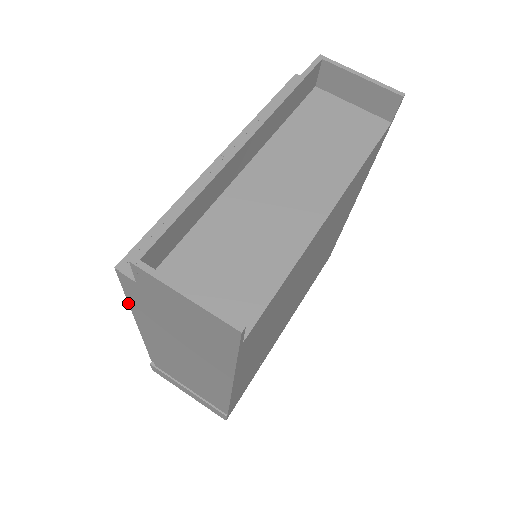
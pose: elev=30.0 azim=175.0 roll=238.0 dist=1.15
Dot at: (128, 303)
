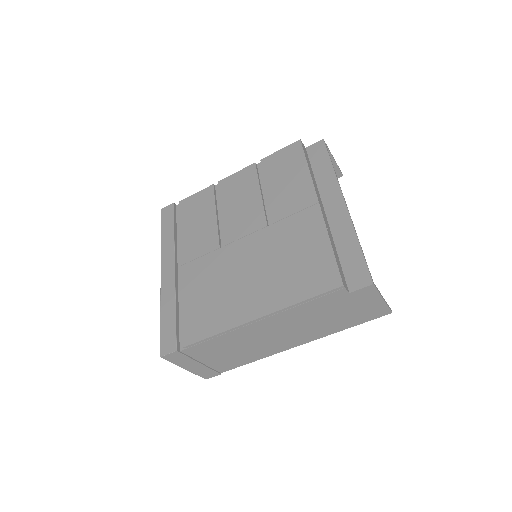
Dot at: (295, 304)
